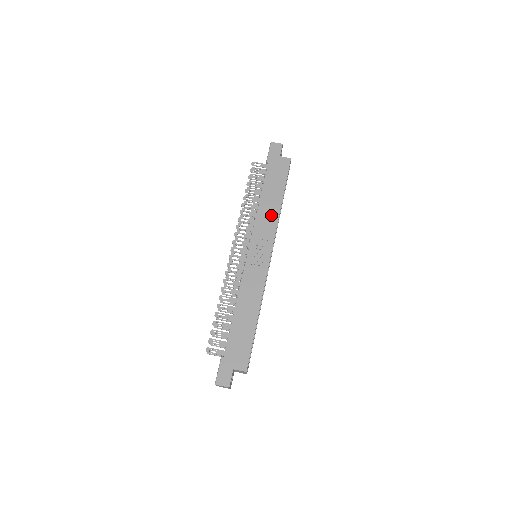
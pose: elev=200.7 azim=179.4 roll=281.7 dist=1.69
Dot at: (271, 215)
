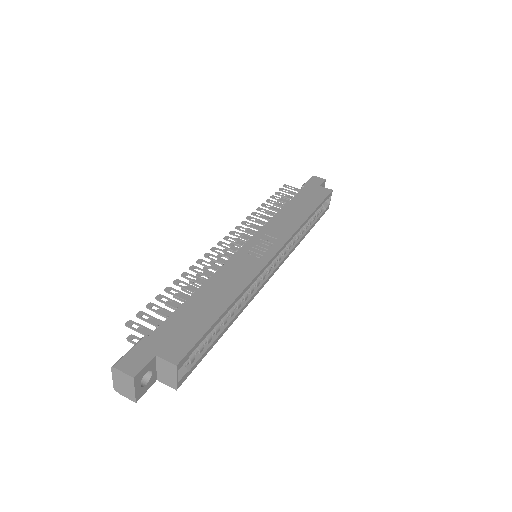
Dot at: (292, 221)
